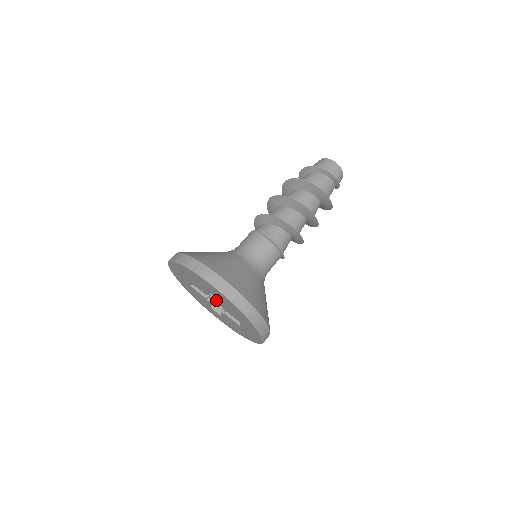
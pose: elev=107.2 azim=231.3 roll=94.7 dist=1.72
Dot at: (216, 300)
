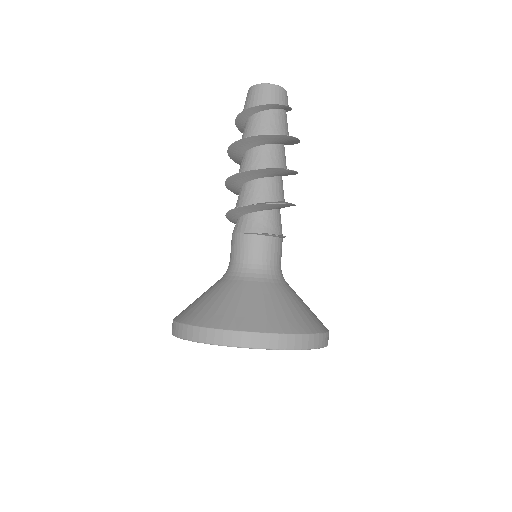
Dot at: occluded
